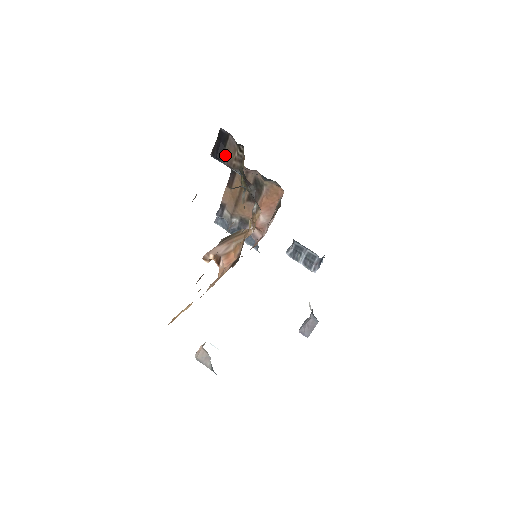
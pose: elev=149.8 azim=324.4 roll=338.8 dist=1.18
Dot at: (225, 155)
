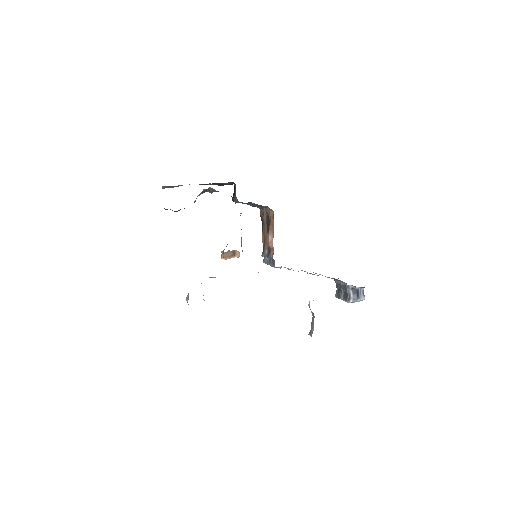
Dot at: occluded
